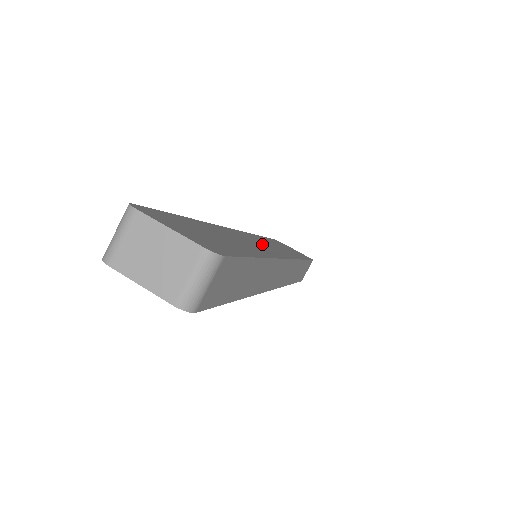
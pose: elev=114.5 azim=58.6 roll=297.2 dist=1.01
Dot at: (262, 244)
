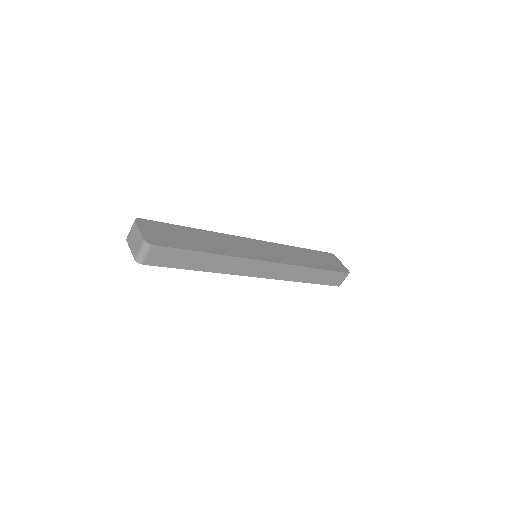
Dot at: (259, 250)
